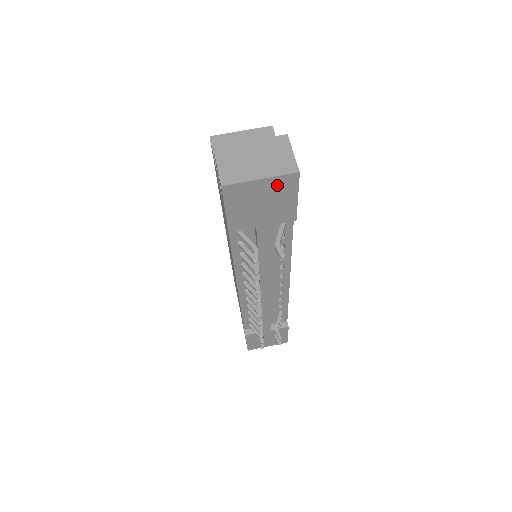
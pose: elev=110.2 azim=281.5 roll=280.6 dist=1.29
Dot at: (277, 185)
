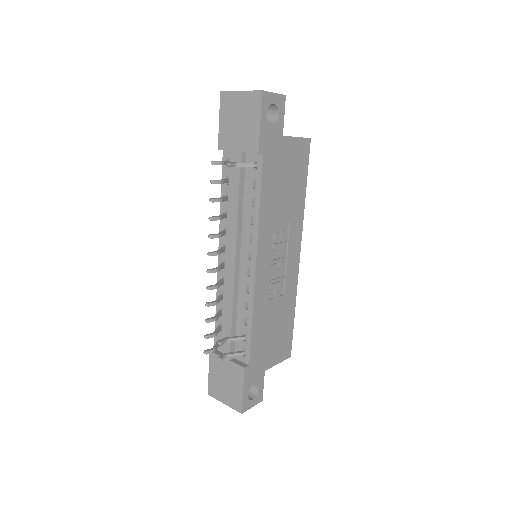
Dot at: (249, 101)
